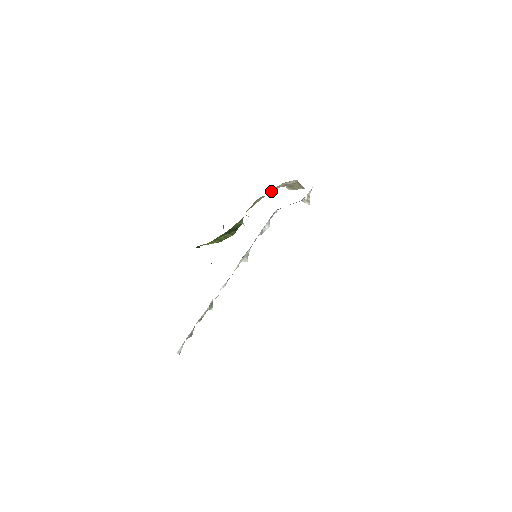
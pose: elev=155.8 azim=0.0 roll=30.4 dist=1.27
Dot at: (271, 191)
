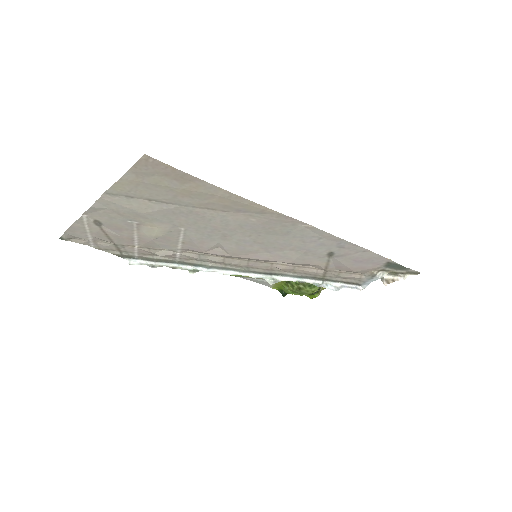
Dot at: occluded
